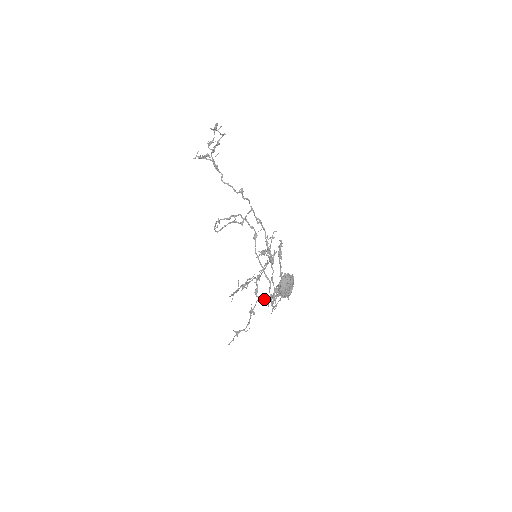
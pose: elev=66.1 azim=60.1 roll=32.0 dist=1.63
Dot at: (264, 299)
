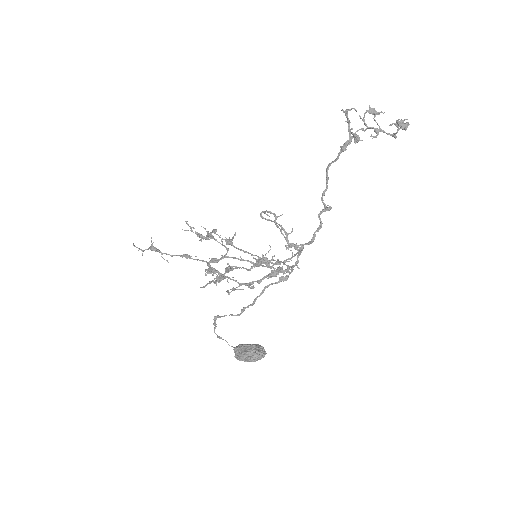
Dot at: (211, 269)
